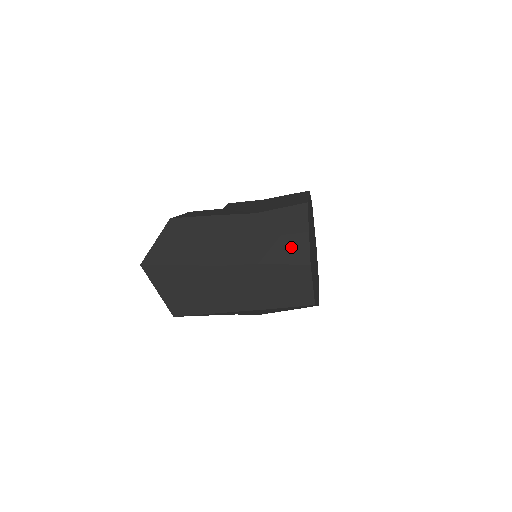
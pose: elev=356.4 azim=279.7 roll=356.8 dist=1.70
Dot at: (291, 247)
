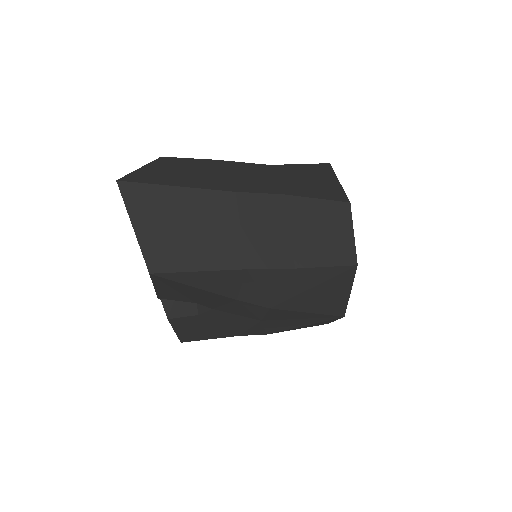
Dot at: (321, 188)
